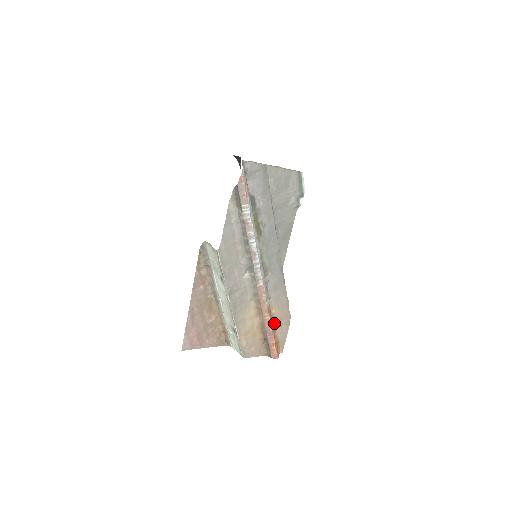
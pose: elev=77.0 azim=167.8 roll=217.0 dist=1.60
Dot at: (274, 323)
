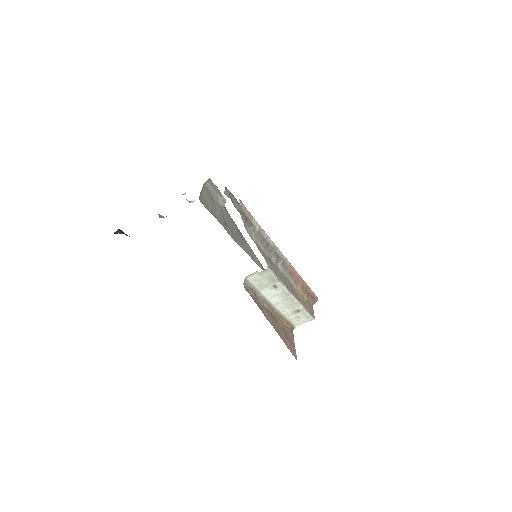
Dot at: occluded
